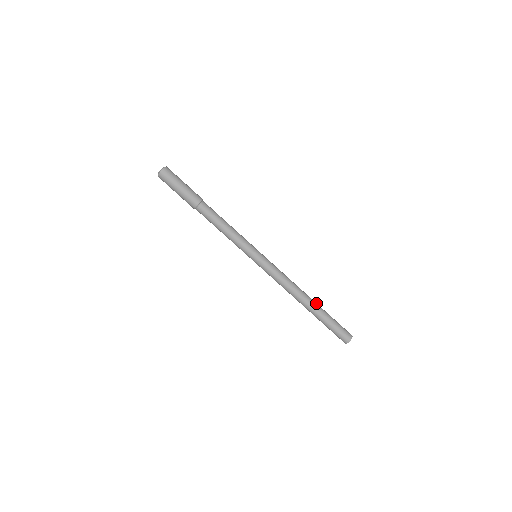
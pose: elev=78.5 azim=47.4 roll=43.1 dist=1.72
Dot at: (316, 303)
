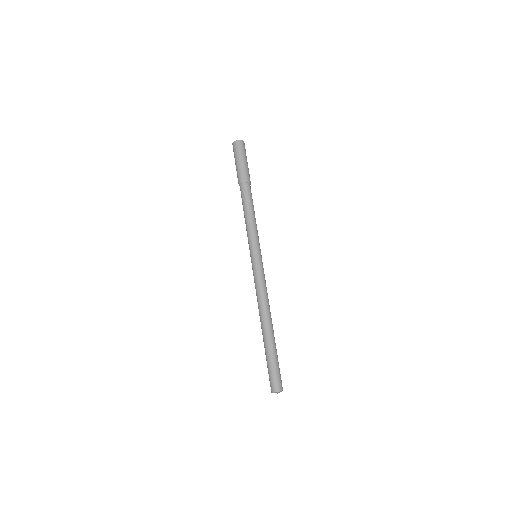
Dot at: occluded
